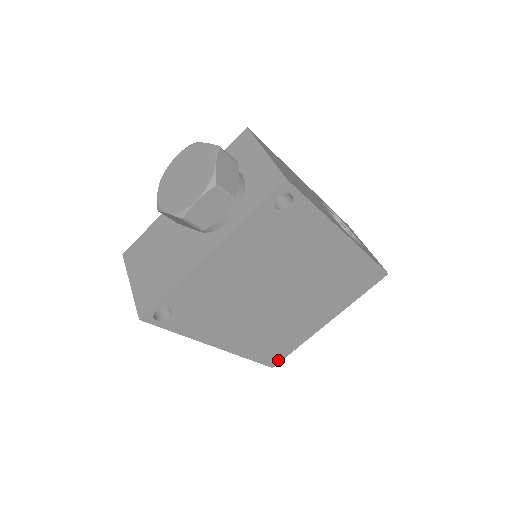
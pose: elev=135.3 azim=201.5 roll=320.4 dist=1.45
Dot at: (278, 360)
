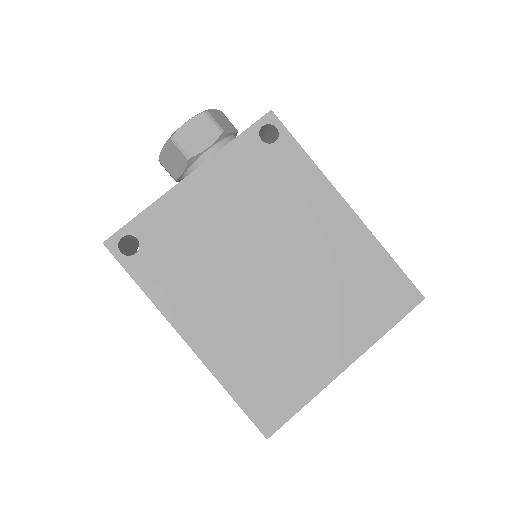
Dot at: (275, 423)
